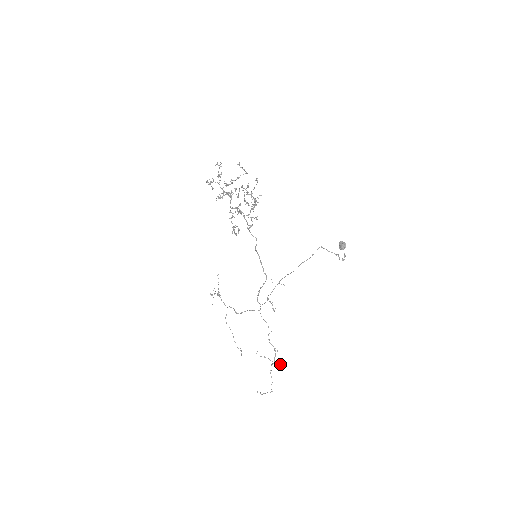
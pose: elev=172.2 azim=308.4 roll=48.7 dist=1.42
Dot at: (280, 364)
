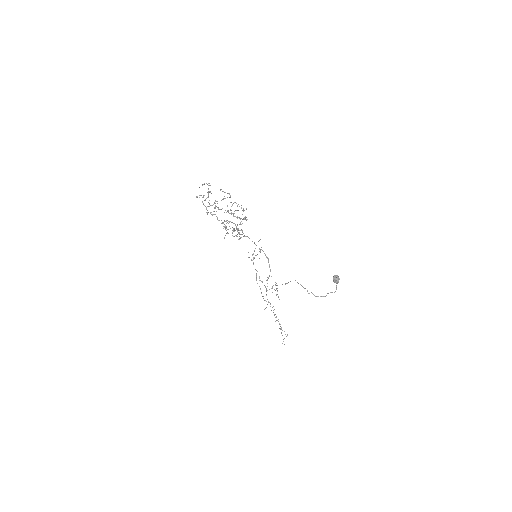
Dot at: occluded
